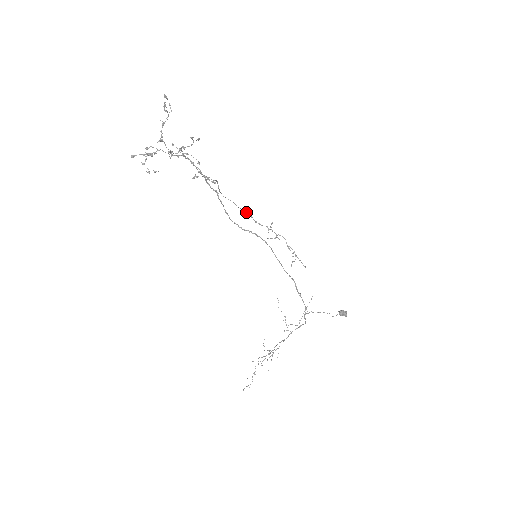
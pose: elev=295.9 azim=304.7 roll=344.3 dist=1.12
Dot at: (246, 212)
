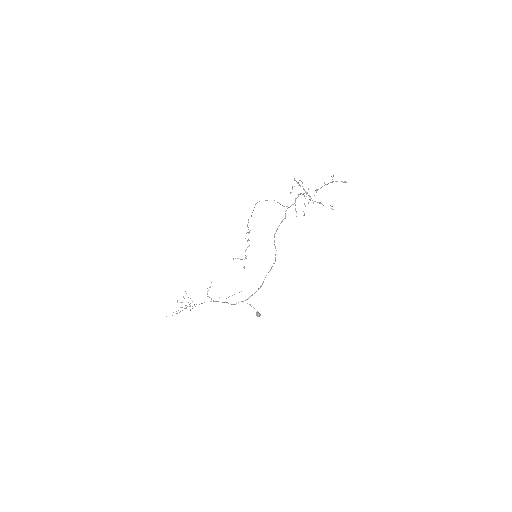
Dot at: (251, 216)
